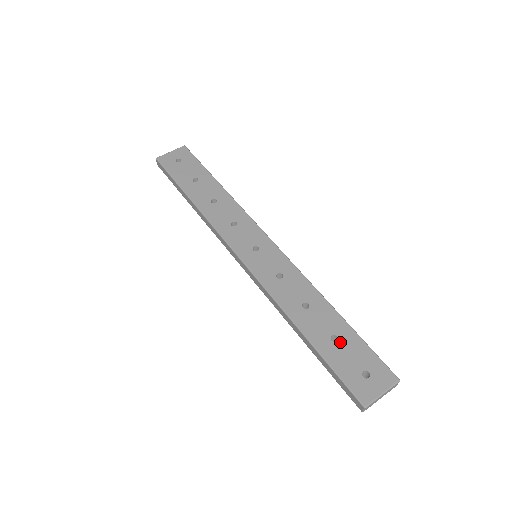
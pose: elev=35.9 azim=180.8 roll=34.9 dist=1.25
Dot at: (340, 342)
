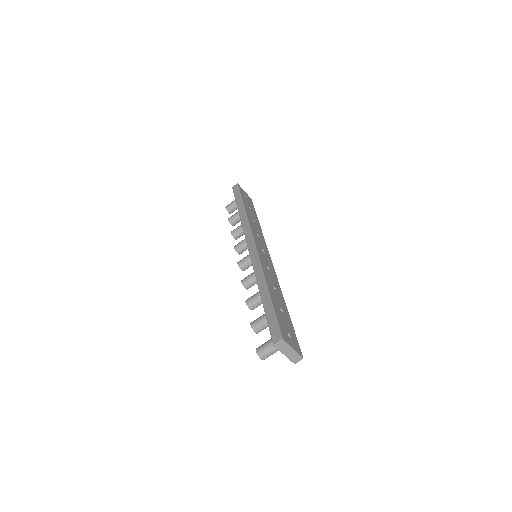
Dot at: (284, 314)
